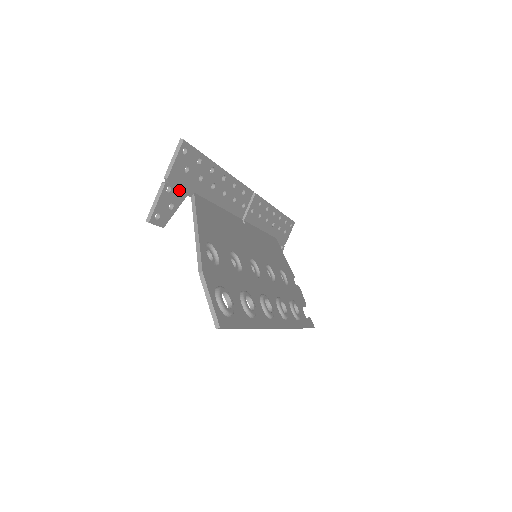
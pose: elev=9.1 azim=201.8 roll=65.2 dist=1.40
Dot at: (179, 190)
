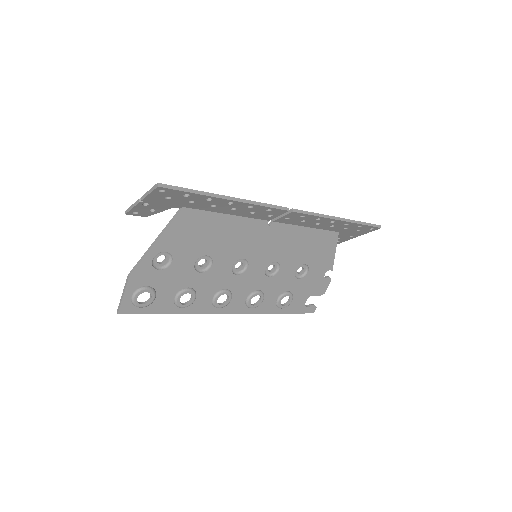
Dot at: (161, 205)
